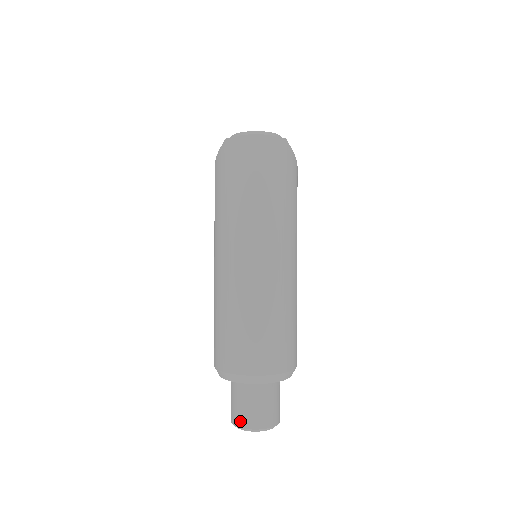
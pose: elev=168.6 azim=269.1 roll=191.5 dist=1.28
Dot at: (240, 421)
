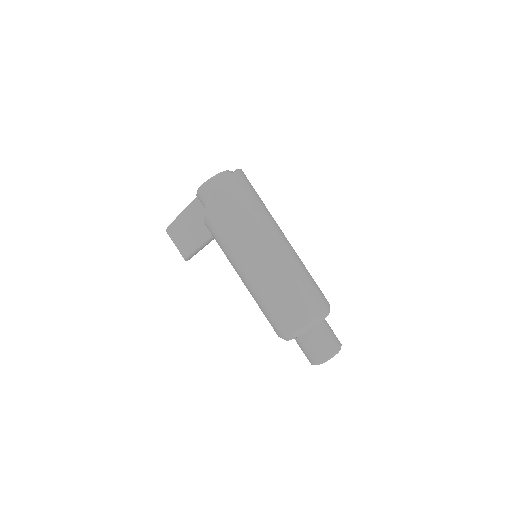
Dot at: (328, 352)
